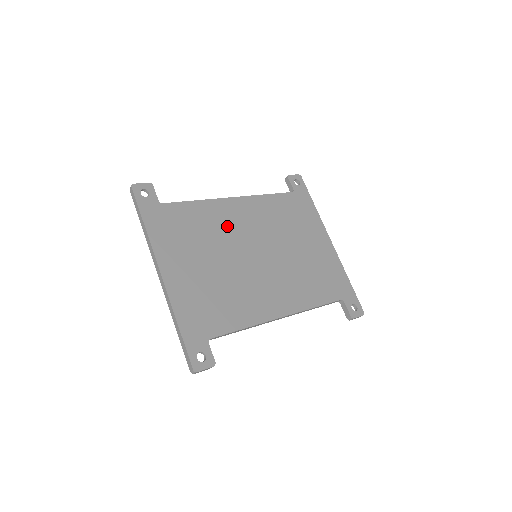
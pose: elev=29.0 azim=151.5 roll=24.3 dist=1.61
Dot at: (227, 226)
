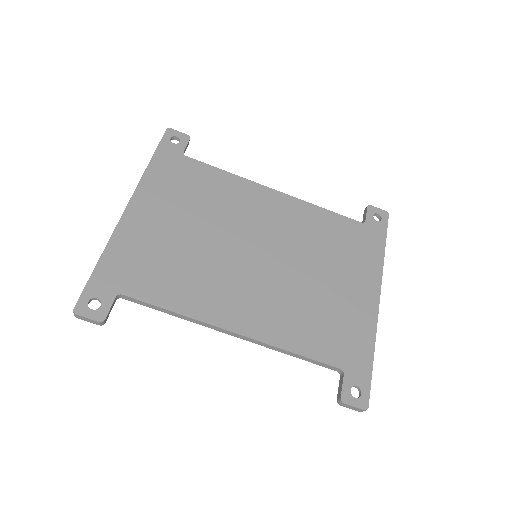
Dot at: (242, 209)
